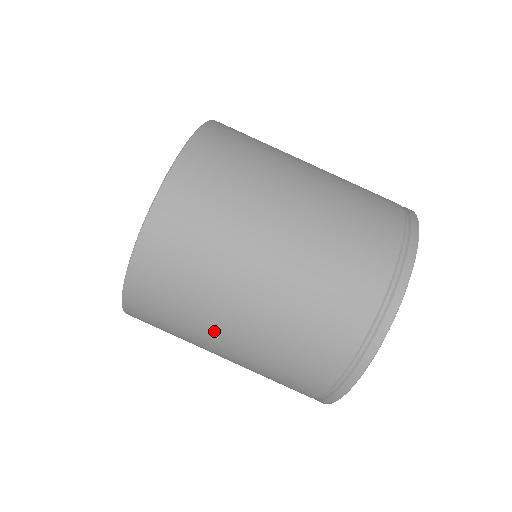
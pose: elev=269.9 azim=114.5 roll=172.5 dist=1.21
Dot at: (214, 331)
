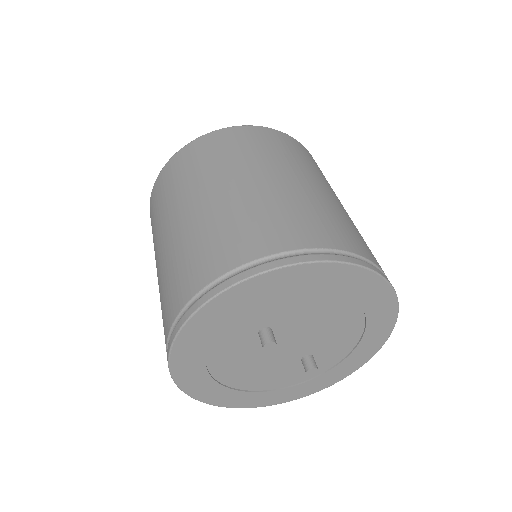
Dot at: (259, 169)
